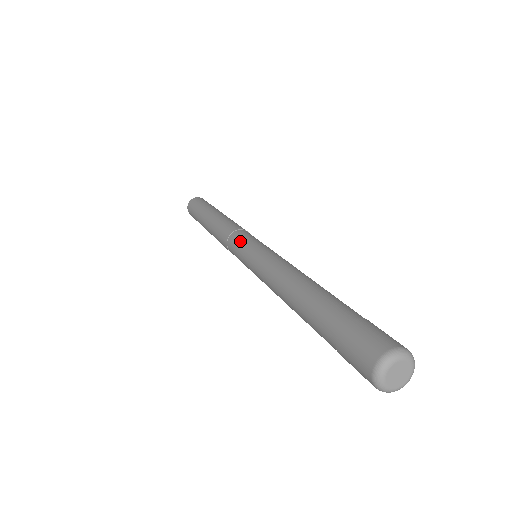
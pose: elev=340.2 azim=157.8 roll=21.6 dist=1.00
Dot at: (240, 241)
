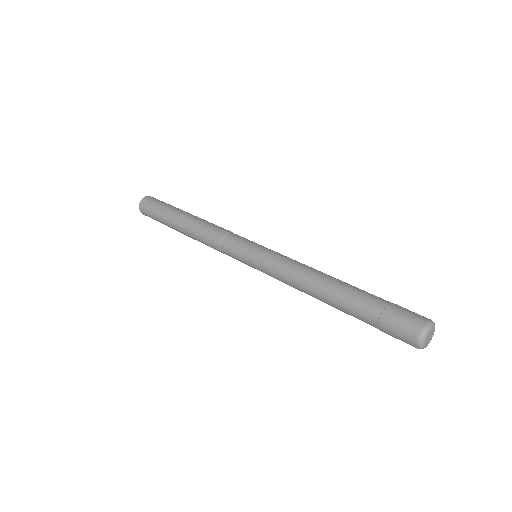
Dot at: (236, 252)
